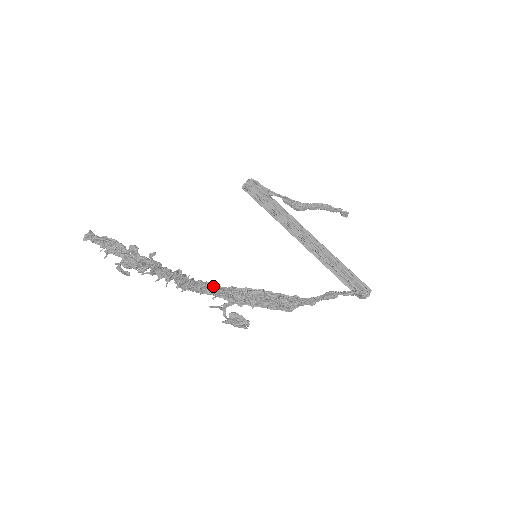
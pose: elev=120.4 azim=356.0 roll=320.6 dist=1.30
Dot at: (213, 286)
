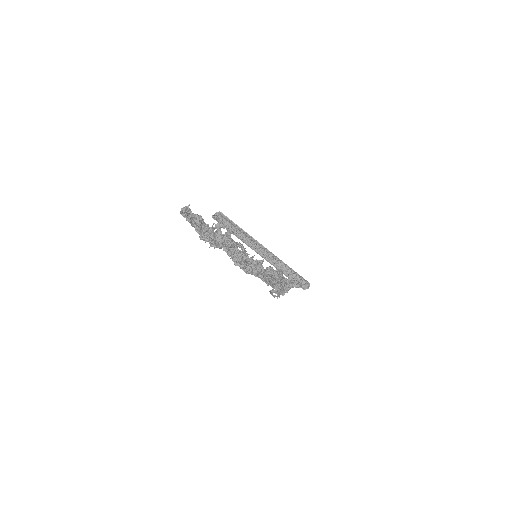
Dot at: (259, 265)
